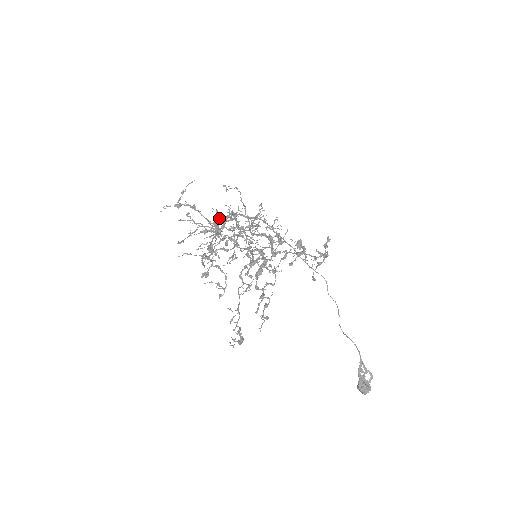
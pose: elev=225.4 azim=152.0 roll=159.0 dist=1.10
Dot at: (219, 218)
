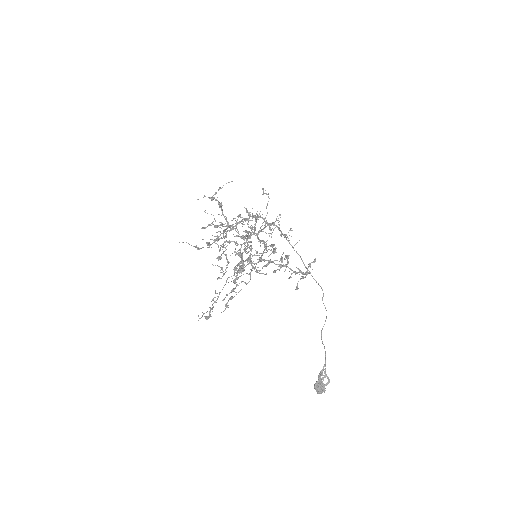
Dot at: (233, 219)
